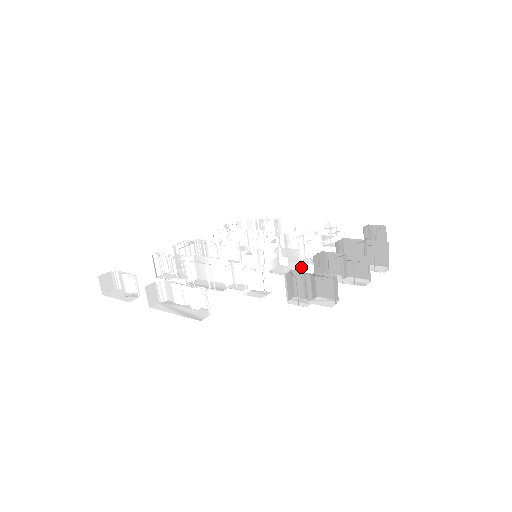
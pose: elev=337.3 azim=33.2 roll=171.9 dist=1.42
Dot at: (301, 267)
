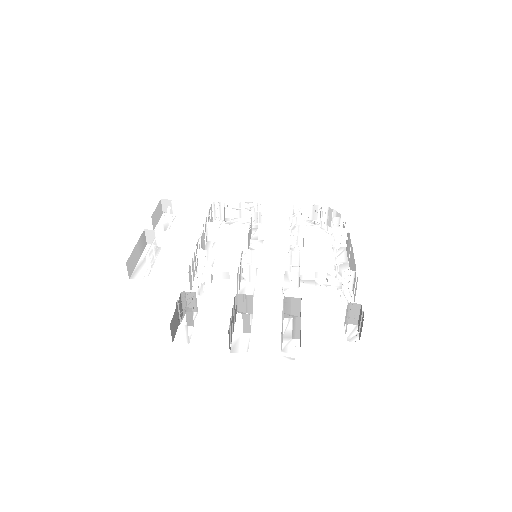
Dot at: (253, 294)
